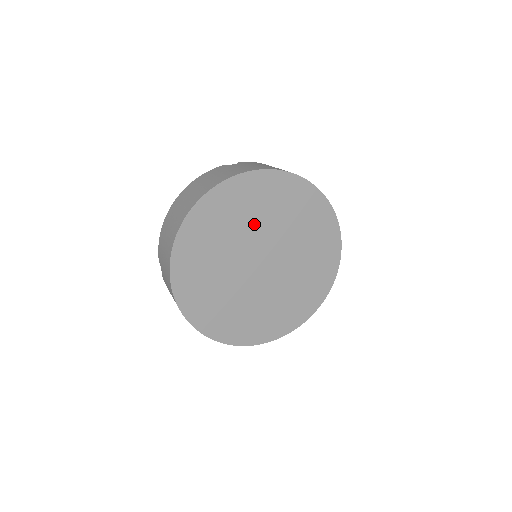
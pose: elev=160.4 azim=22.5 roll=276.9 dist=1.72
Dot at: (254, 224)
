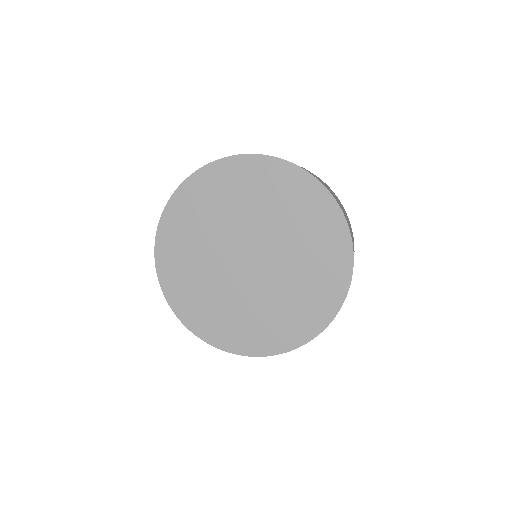
Dot at: (257, 213)
